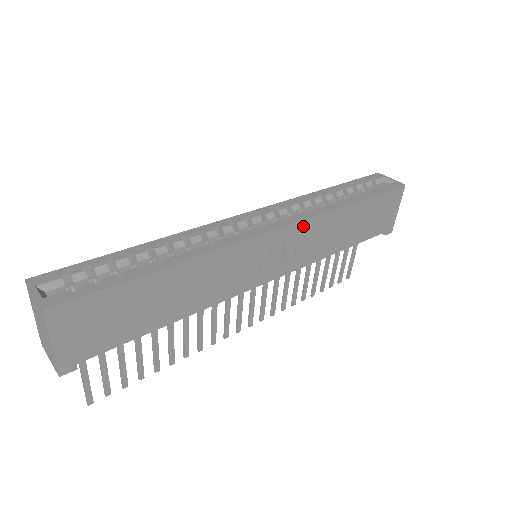
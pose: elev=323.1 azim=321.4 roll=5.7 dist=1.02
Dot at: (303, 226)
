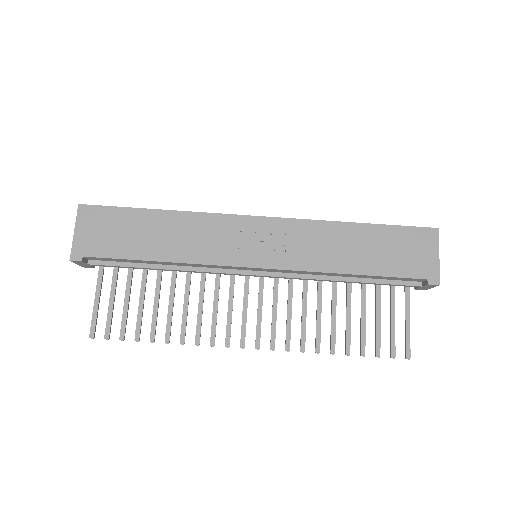
Dot at: (292, 225)
